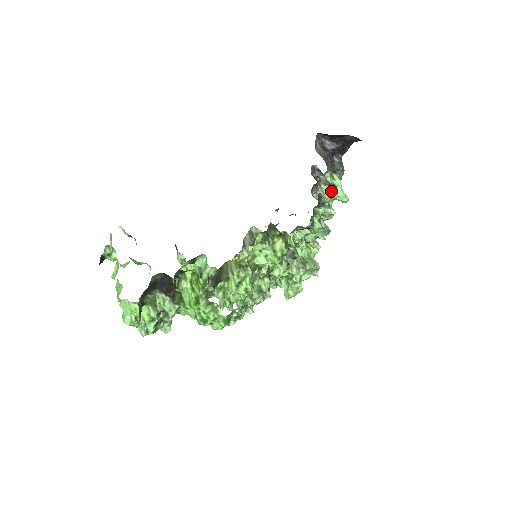
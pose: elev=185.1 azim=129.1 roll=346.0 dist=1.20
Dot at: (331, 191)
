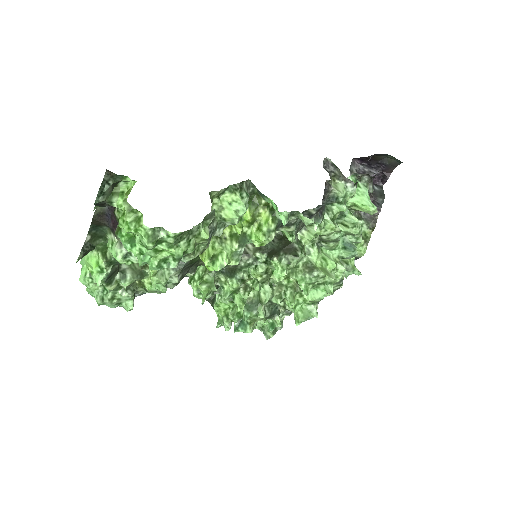
Dot at: (348, 189)
